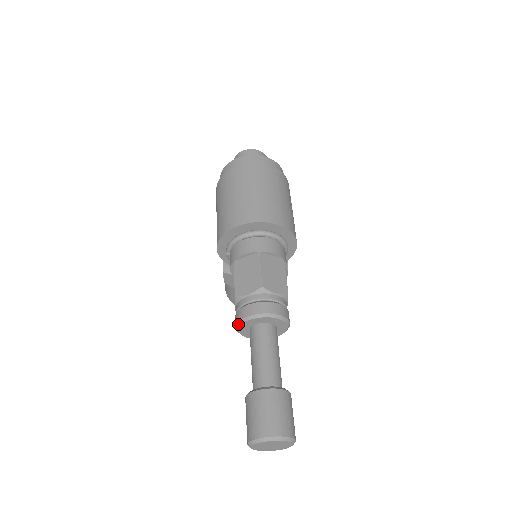
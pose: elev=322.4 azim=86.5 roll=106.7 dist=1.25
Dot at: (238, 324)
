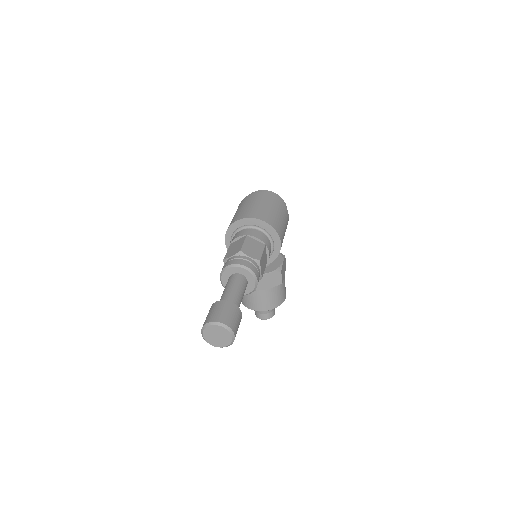
Dot at: (220, 274)
